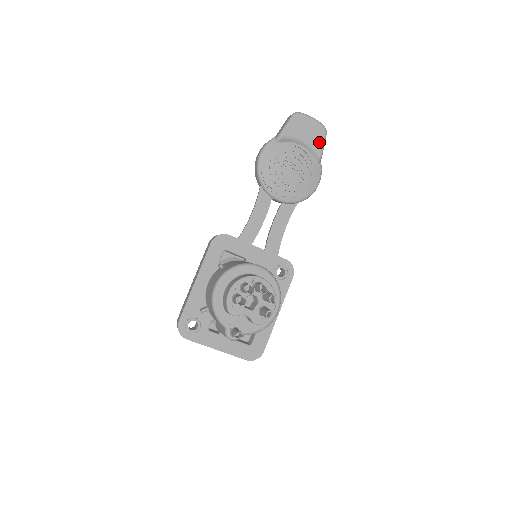
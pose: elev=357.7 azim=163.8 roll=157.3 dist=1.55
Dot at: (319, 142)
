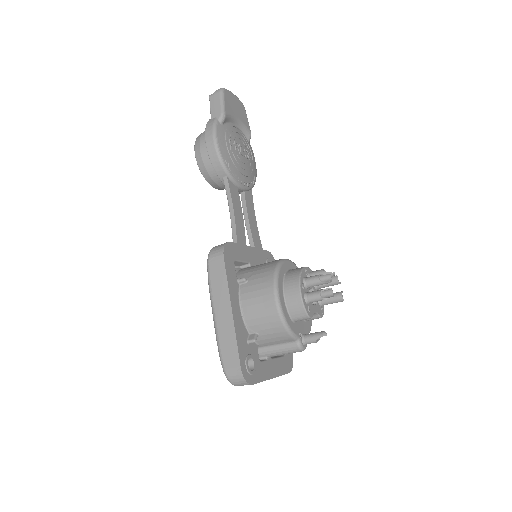
Dot at: (245, 119)
